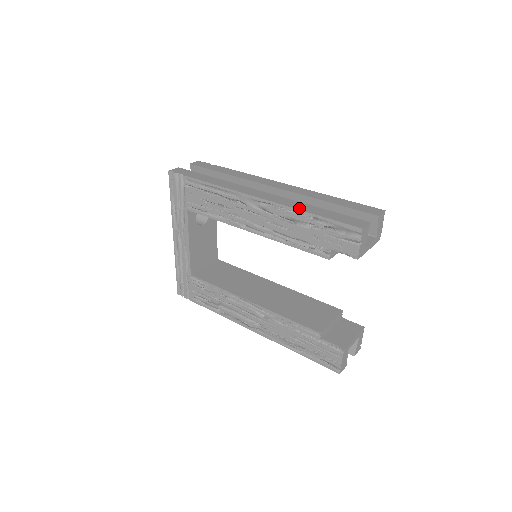
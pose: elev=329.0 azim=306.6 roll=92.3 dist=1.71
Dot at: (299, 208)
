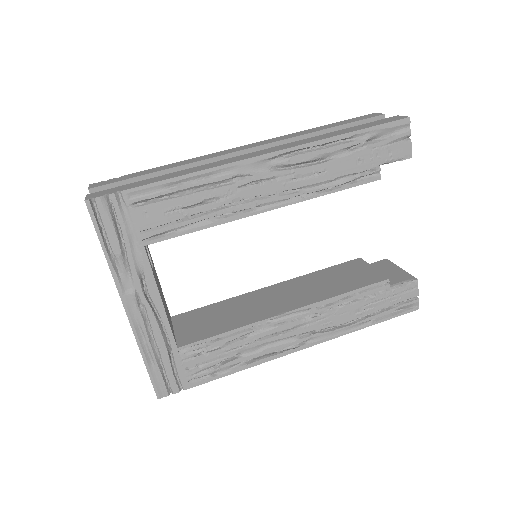
Dot at: (327, 137)
